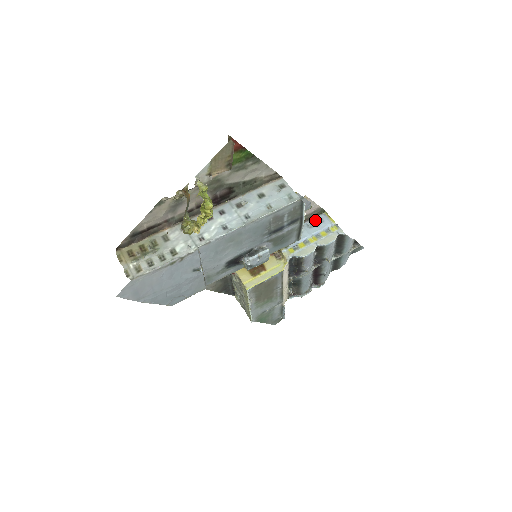
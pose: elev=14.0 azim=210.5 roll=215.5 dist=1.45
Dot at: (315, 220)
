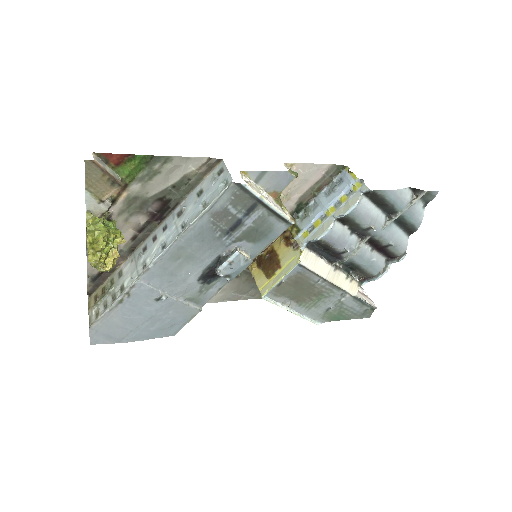
Dot at: (333, 183)
